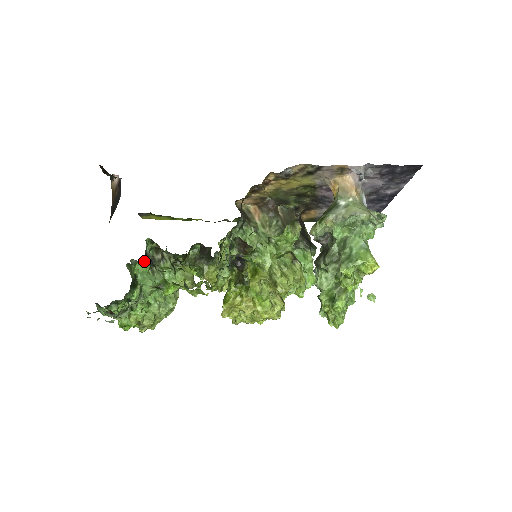
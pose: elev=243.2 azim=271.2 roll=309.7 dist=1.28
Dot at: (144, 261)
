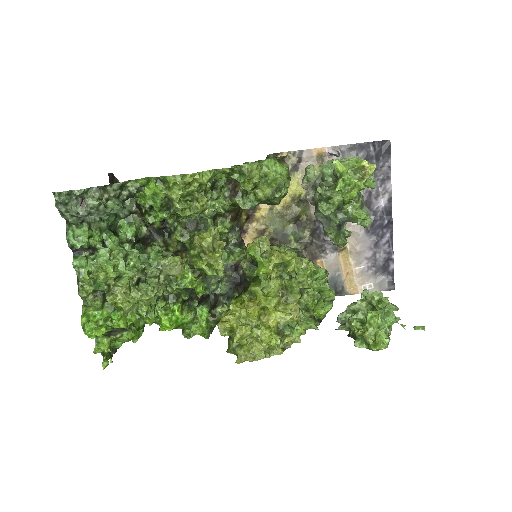
Dot at: (130, 221)
